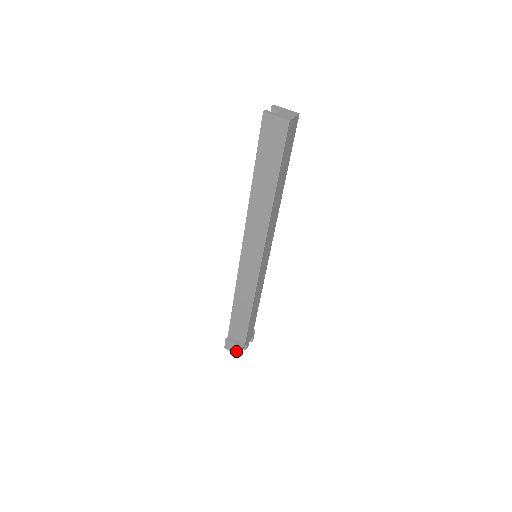
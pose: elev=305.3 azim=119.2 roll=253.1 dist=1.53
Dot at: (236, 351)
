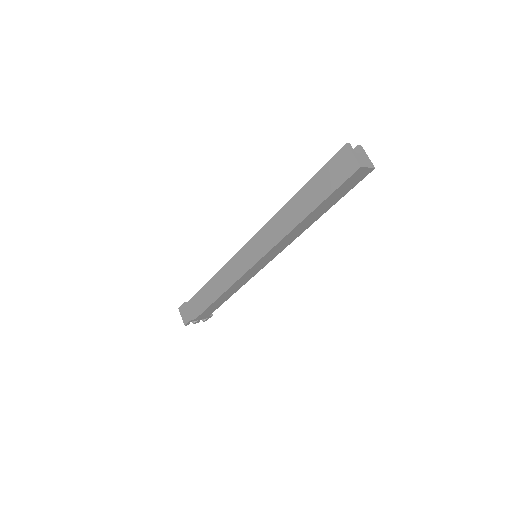
Dot at: (185, 318)
